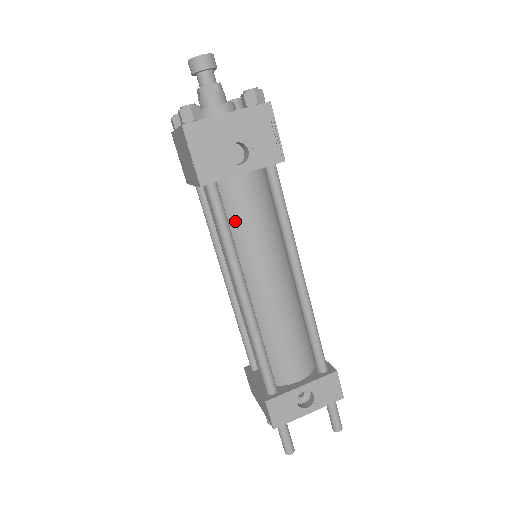
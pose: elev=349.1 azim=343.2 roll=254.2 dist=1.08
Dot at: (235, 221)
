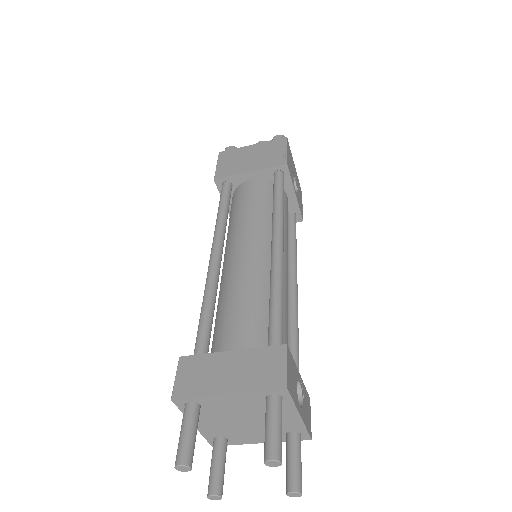
Dot at: occluded
